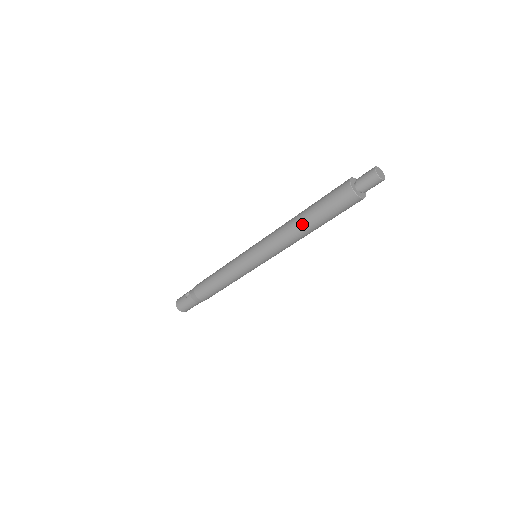
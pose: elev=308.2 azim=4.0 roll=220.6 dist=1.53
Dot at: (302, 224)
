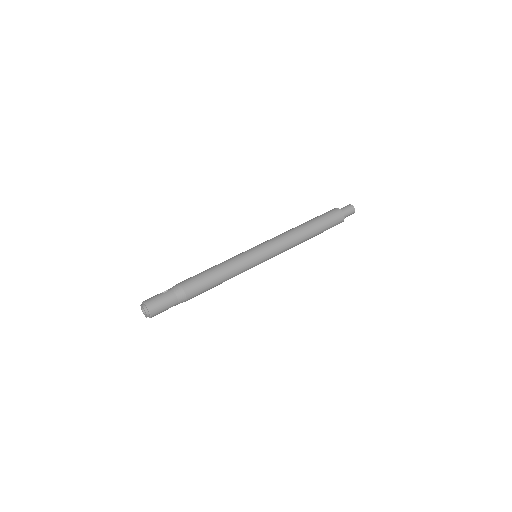
Dot at: (306, 226)
